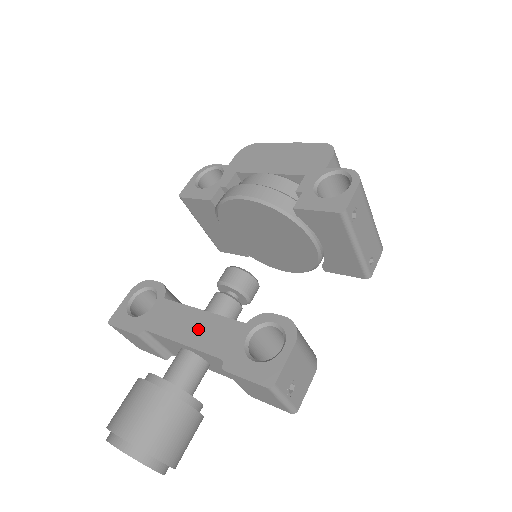
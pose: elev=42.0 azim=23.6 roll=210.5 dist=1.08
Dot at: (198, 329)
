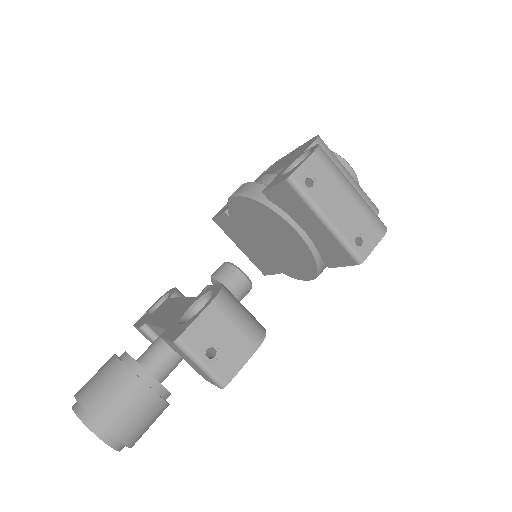
Dot at: (169, 312)
